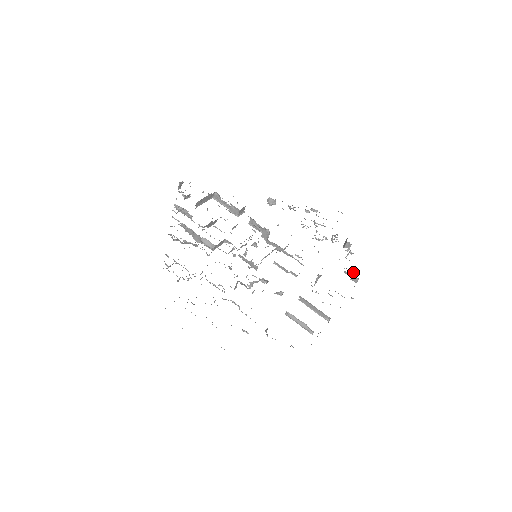
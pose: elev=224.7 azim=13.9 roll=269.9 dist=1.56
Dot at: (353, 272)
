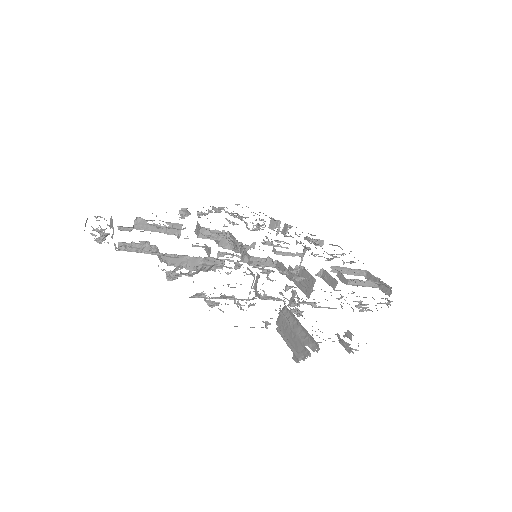
Dot at: occluded
